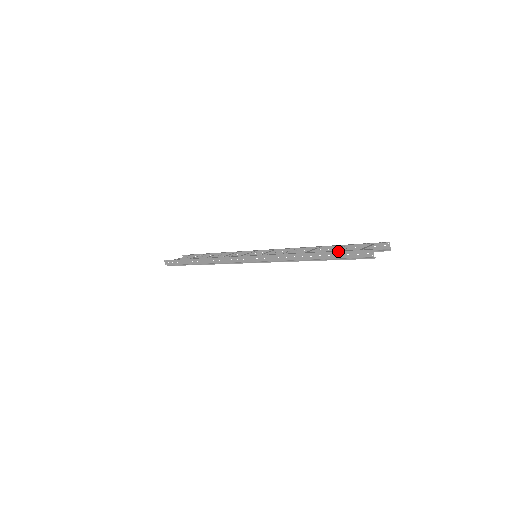
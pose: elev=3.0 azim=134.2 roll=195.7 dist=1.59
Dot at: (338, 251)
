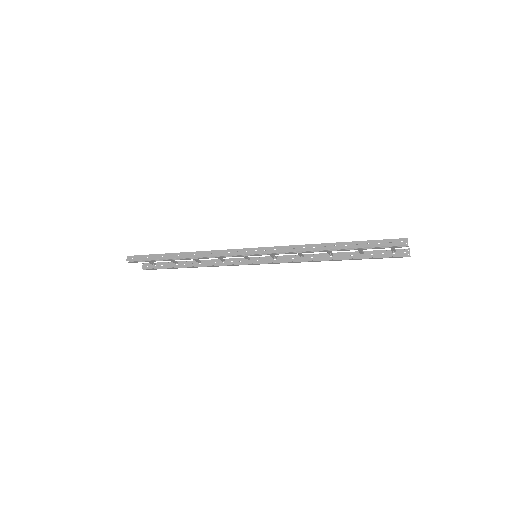
Dot at: (368, 240)
